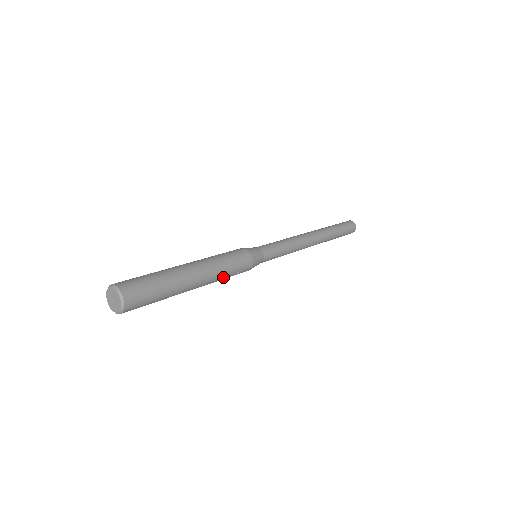
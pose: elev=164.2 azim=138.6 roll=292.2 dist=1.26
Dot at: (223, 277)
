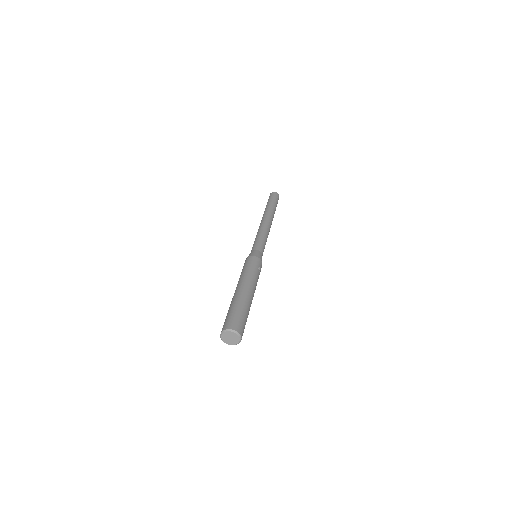
Dot at: (257, 279)
